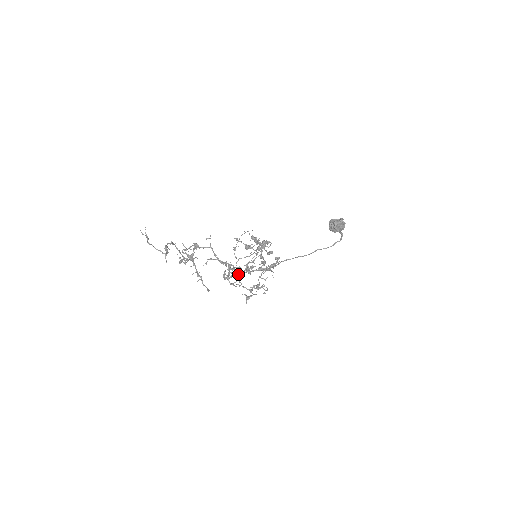
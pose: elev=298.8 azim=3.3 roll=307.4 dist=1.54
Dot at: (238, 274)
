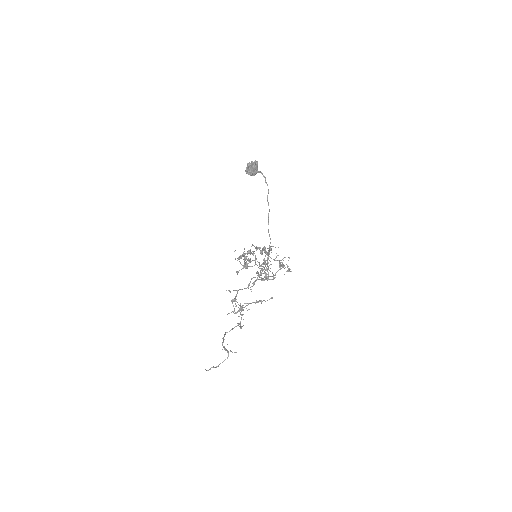
Dot at: occluded
